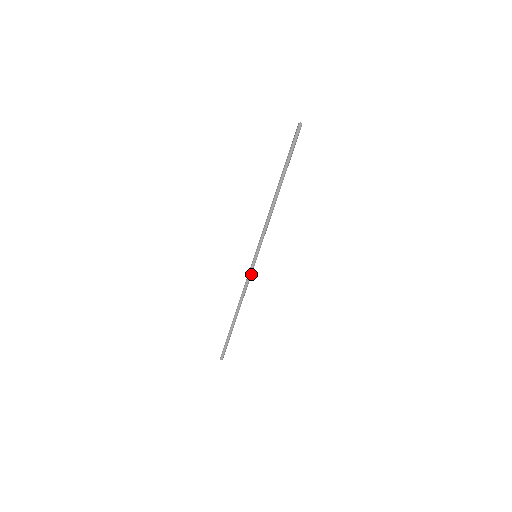
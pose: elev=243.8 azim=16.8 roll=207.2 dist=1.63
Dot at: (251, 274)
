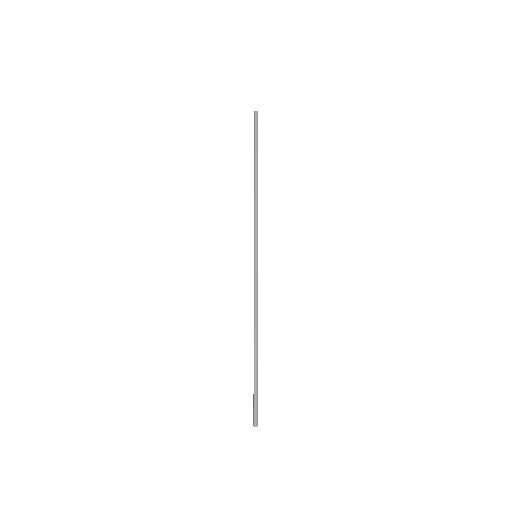
Dot at: (257, 280)
